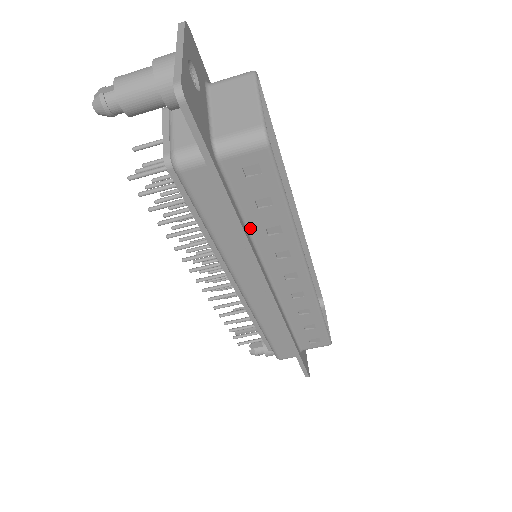
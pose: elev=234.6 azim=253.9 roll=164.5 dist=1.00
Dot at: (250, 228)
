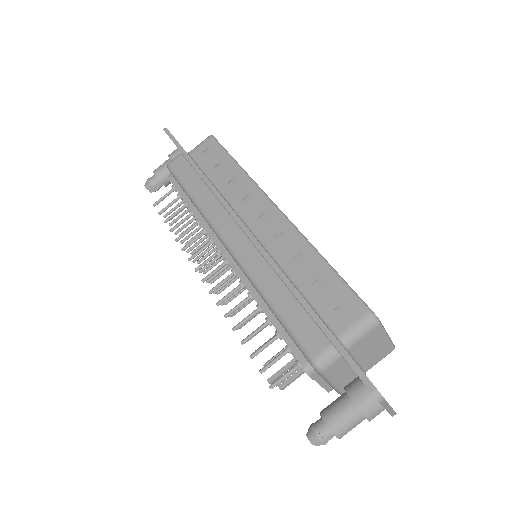
Dot at: (218, 187)
